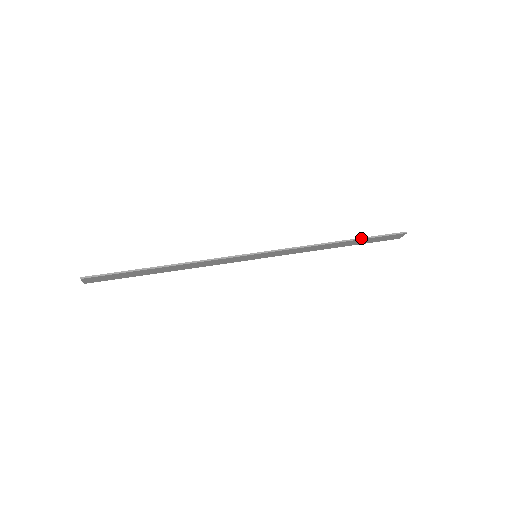
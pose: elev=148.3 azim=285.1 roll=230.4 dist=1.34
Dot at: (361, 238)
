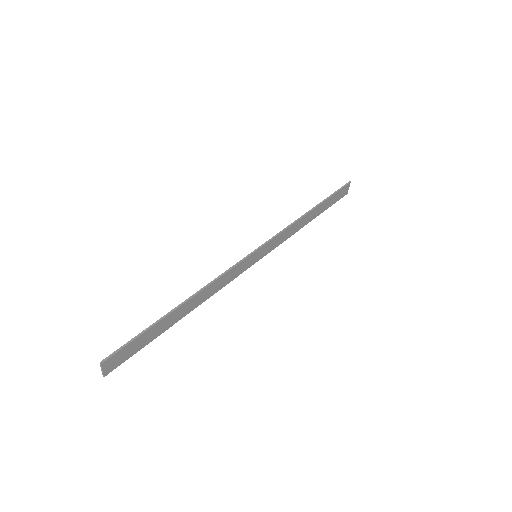
Dot at: (324, 200)
